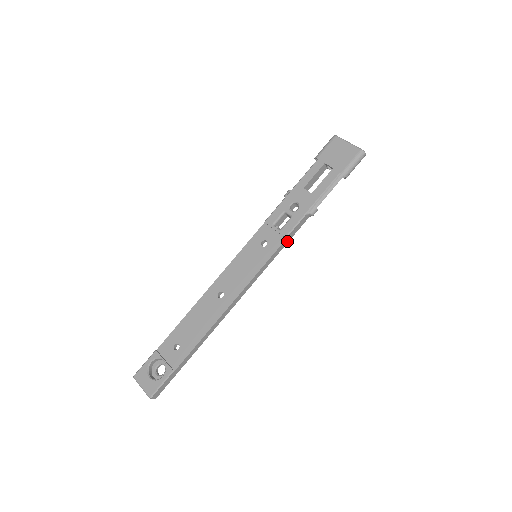
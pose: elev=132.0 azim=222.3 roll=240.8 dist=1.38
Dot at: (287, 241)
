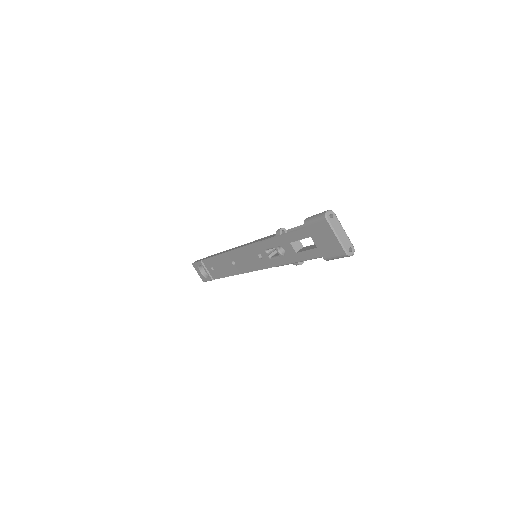
Dot at: occluded
